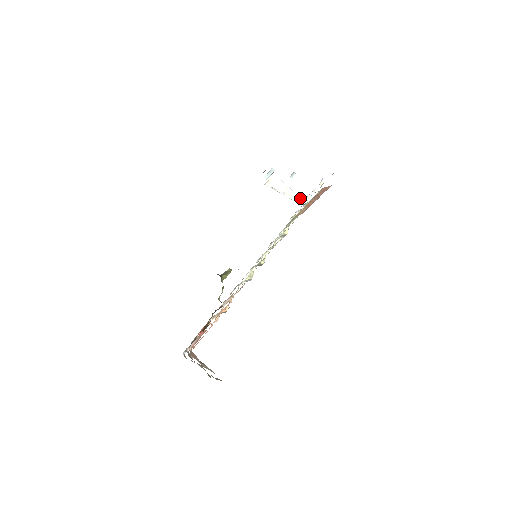
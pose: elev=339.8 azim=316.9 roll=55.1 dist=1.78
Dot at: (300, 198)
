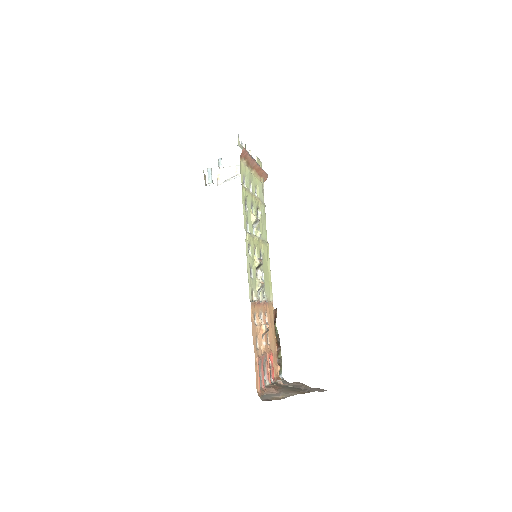
Dot at: occluded
